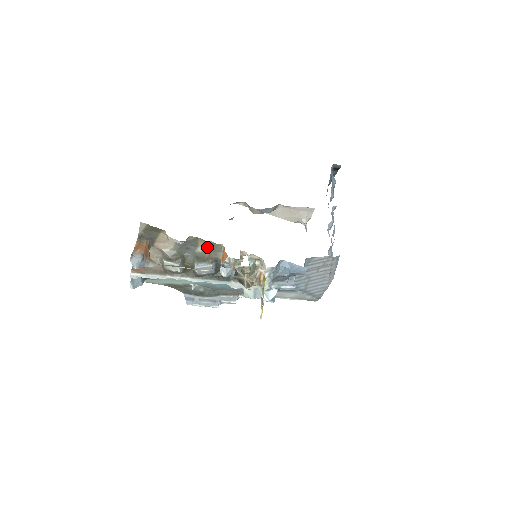
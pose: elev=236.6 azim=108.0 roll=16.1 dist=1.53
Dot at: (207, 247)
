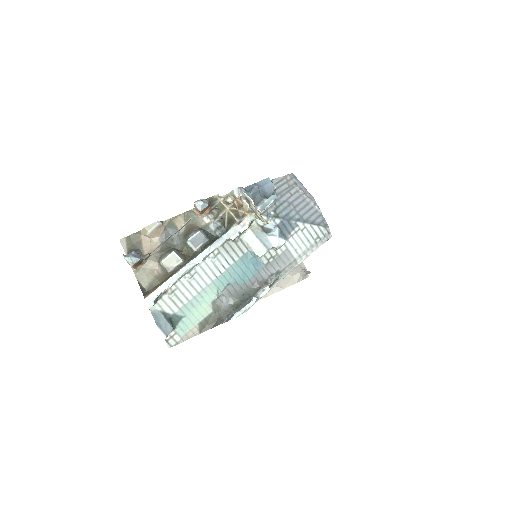
Dot at: occluded
